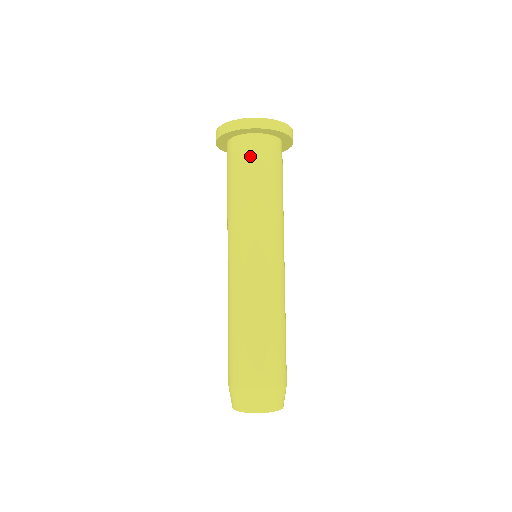
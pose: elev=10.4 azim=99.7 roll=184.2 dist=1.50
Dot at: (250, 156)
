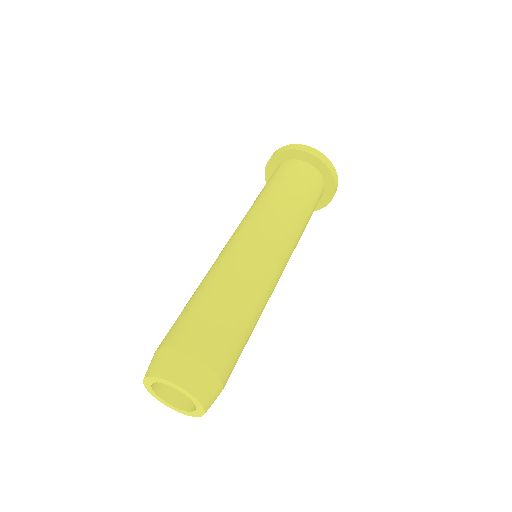
Dot at: (310, 182)
